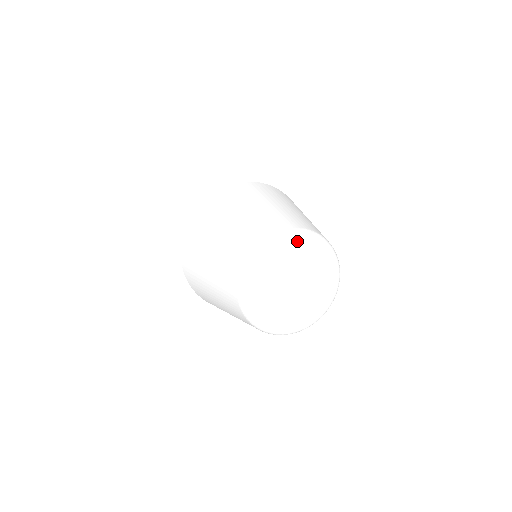
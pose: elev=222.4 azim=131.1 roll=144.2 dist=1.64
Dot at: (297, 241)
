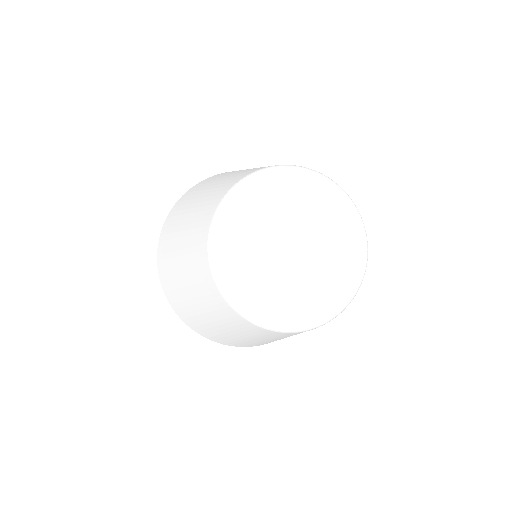
Dot at: (264, 181)
